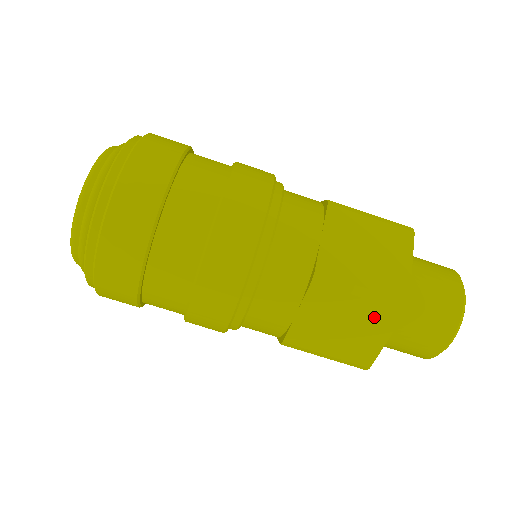
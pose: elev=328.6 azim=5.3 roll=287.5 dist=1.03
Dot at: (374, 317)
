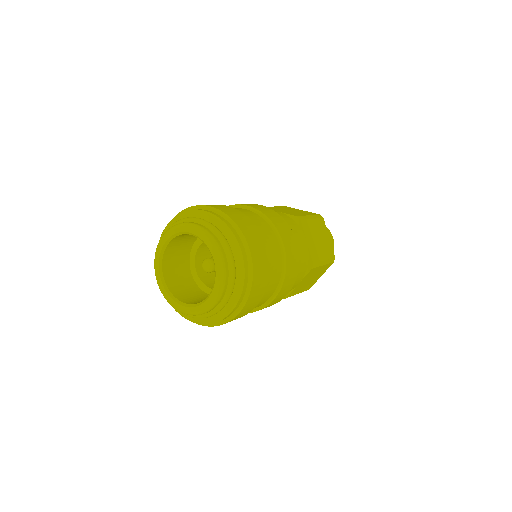
Dot at: (323, 270)
